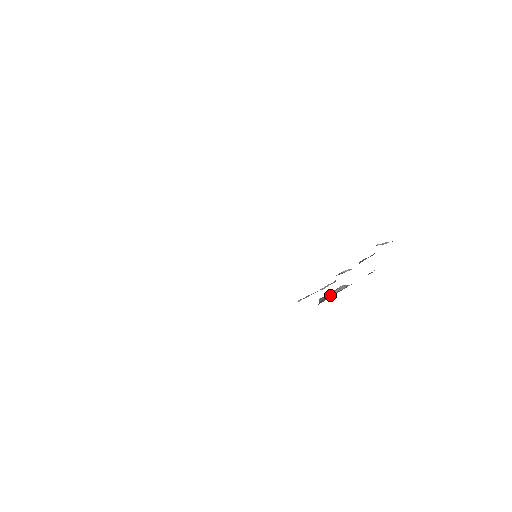
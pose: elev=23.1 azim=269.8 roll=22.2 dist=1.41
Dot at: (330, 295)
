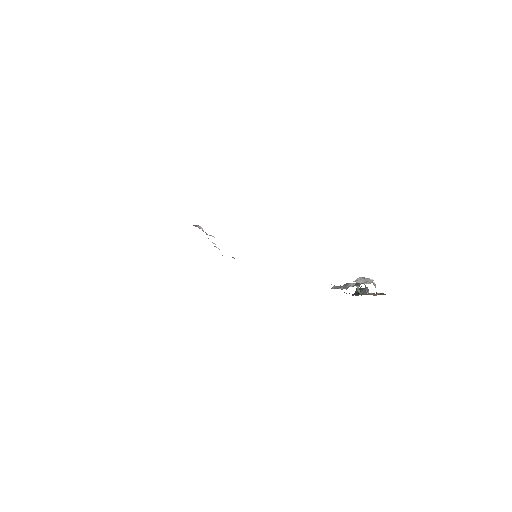
Dot at: occluded
